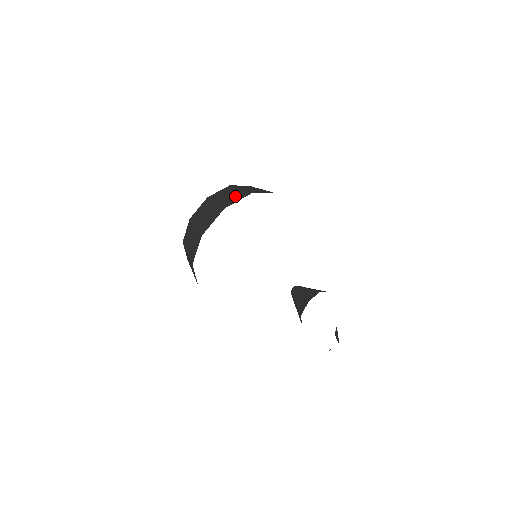
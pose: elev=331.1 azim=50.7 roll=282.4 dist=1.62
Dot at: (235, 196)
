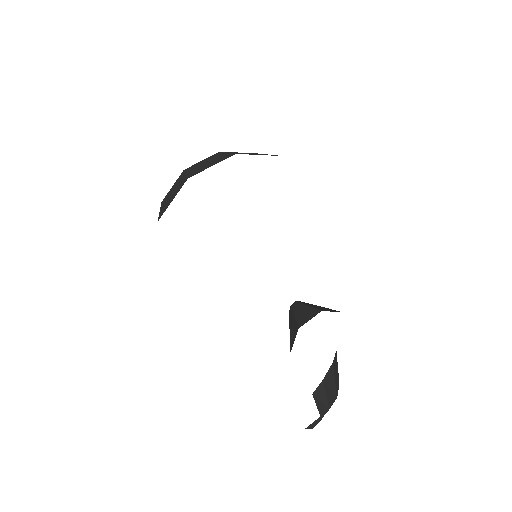
Dot at: (213, 161)
